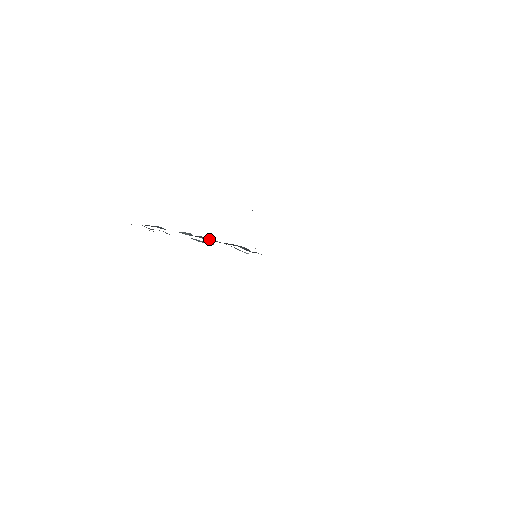
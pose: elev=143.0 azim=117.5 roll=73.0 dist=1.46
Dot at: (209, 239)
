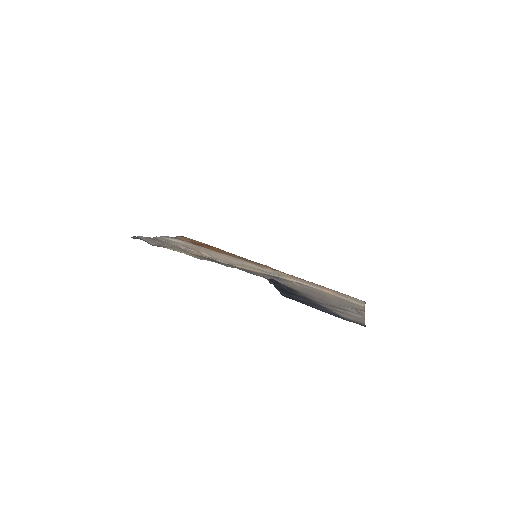
Dot at: occluded
